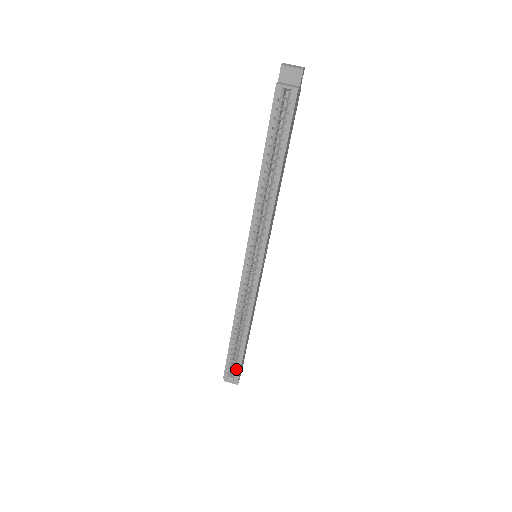
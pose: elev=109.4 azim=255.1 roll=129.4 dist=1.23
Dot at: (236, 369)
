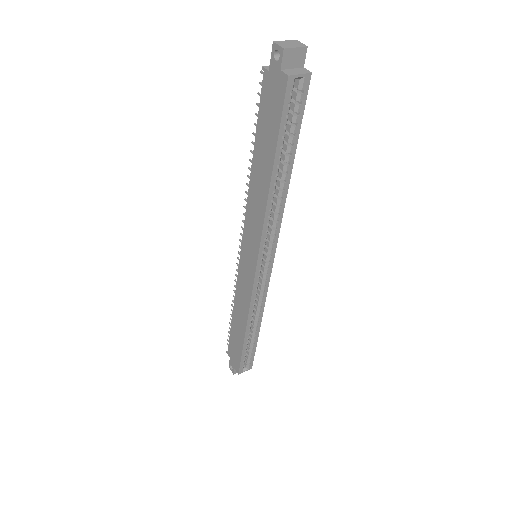
Dot at: (250, 359)
